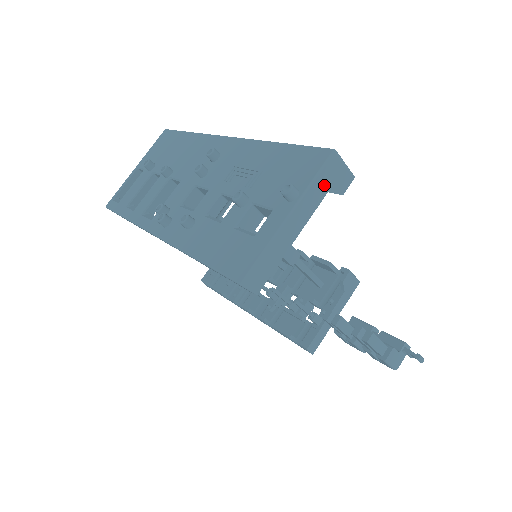
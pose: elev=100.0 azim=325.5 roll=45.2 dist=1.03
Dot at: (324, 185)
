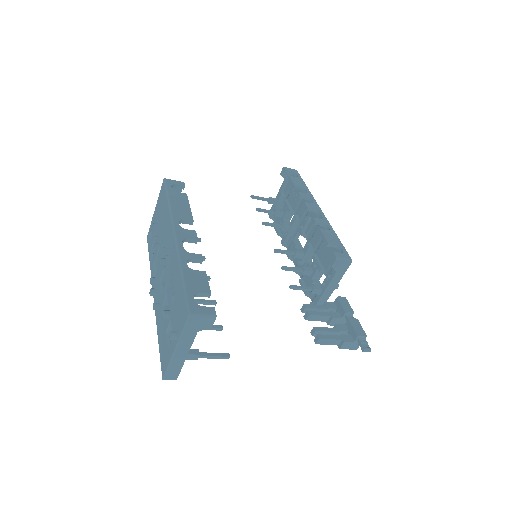
Dot at: (192, 331)
